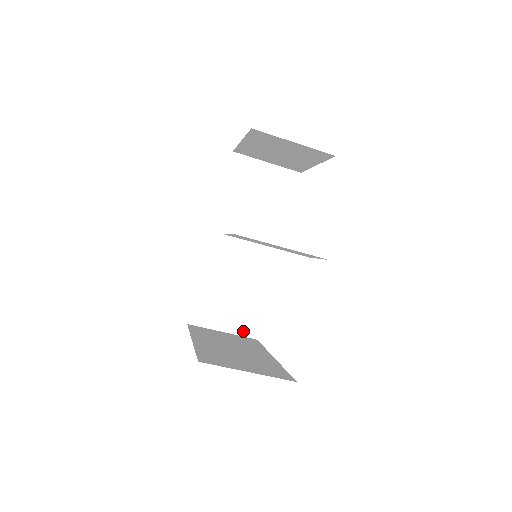
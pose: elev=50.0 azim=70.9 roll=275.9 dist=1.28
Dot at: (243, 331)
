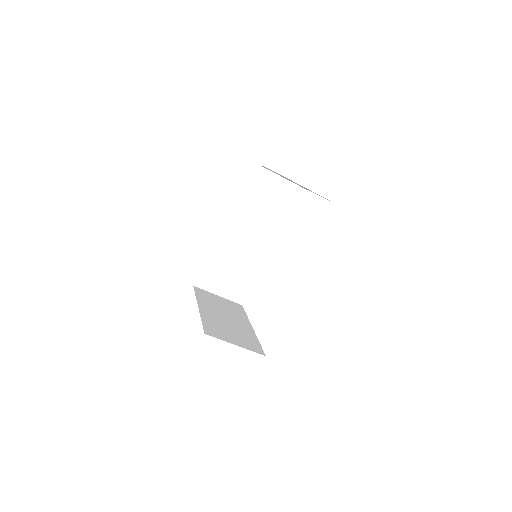
Dot at: (233, 298)
